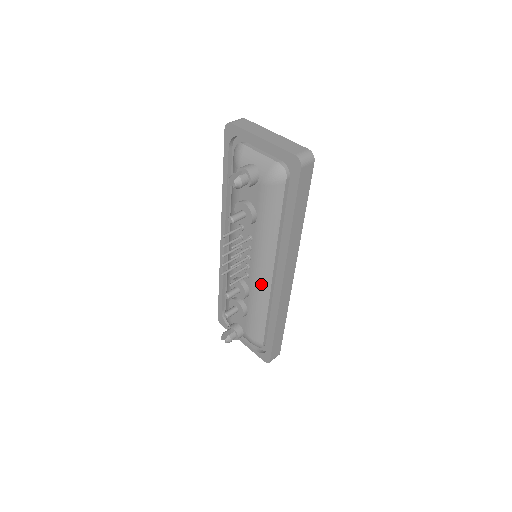
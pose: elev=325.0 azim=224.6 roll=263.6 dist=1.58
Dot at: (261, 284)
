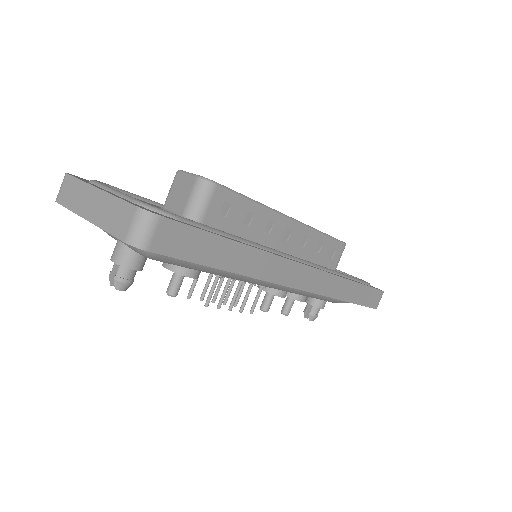
Dot at: (283, 289)
